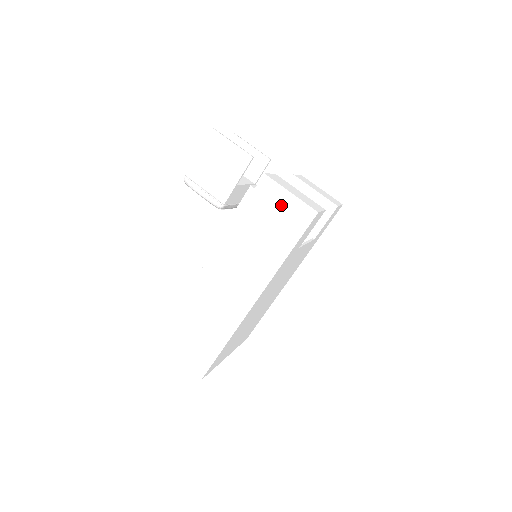
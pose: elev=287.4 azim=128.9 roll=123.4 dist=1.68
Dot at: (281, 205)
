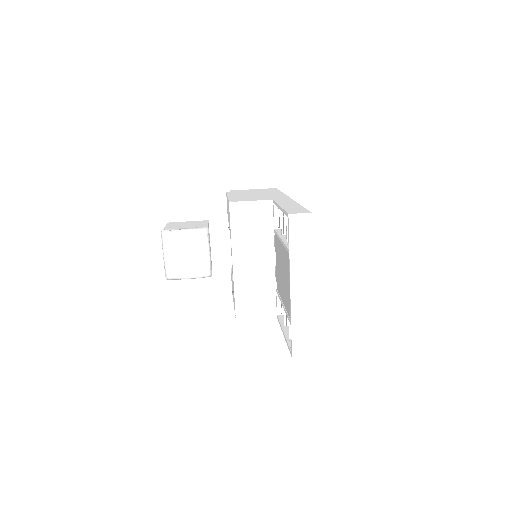
Dot at: (253, 190)
